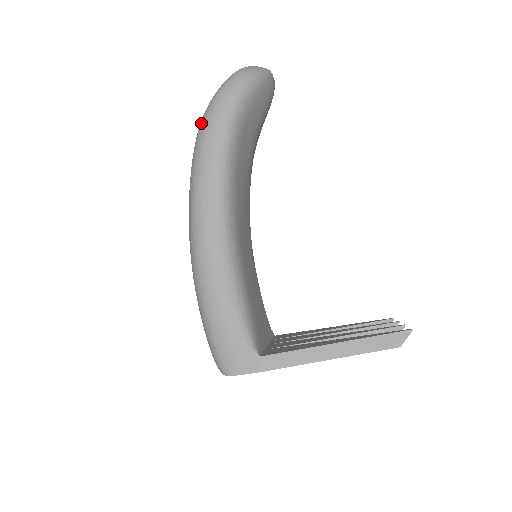
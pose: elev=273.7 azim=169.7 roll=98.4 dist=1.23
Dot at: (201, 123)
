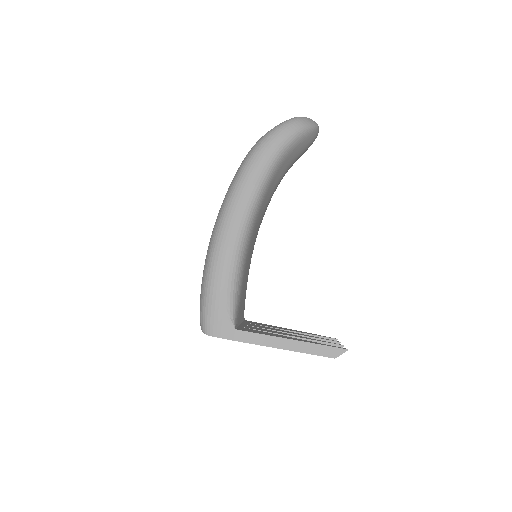
Dot at: (255, 146)
